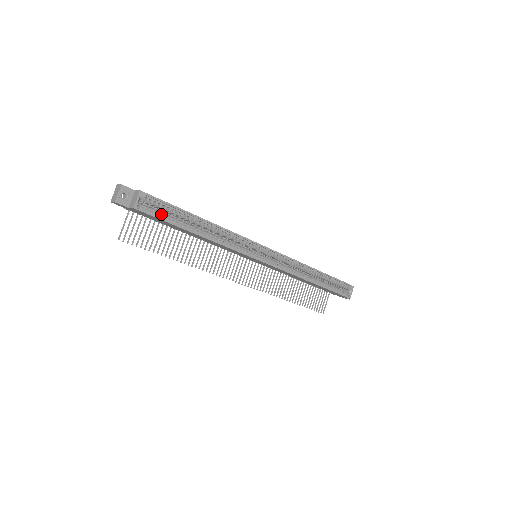
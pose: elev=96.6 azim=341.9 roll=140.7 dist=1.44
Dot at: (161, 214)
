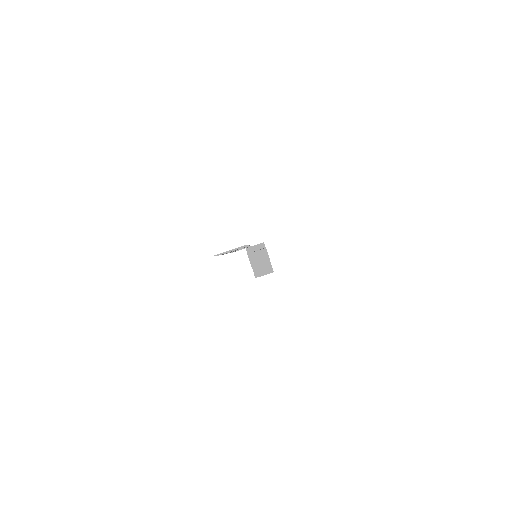
Dot at: occluded
